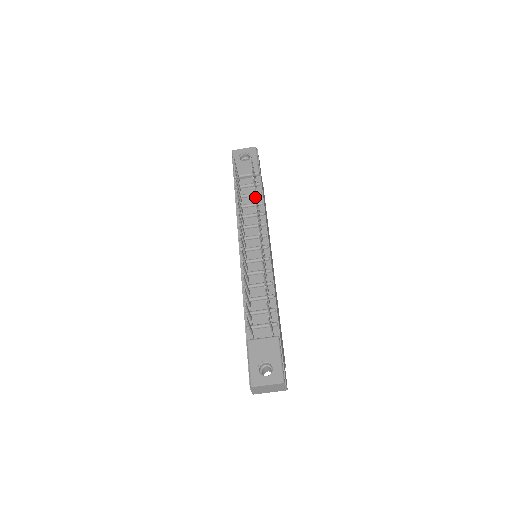
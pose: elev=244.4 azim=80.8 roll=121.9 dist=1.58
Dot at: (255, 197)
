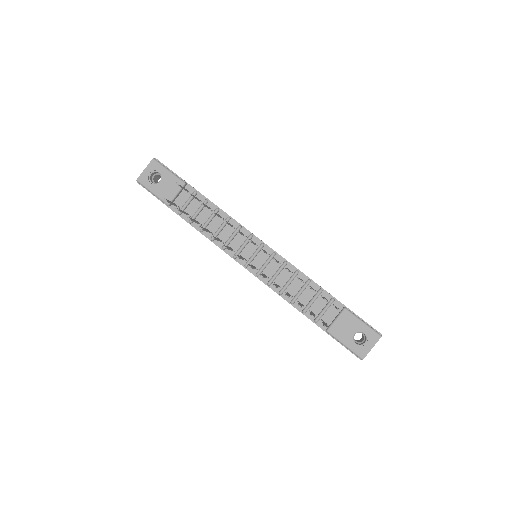
Dot at: (224, 221)
